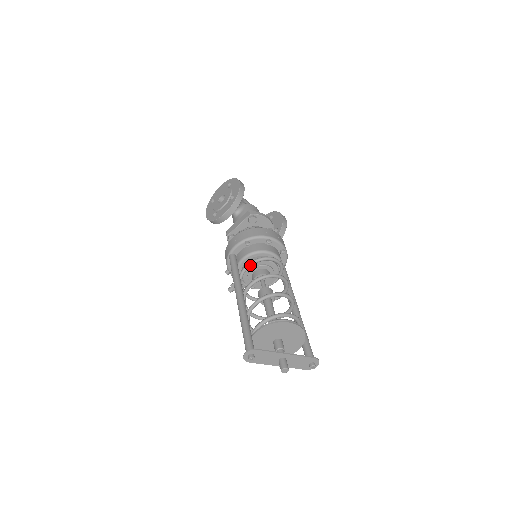
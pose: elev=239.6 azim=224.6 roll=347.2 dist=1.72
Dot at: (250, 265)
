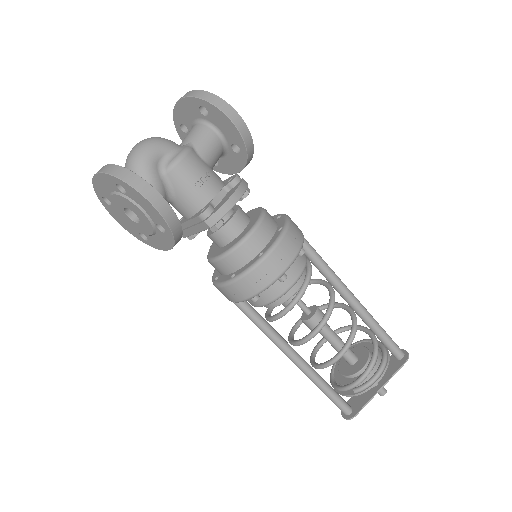
Dot at: occluded
